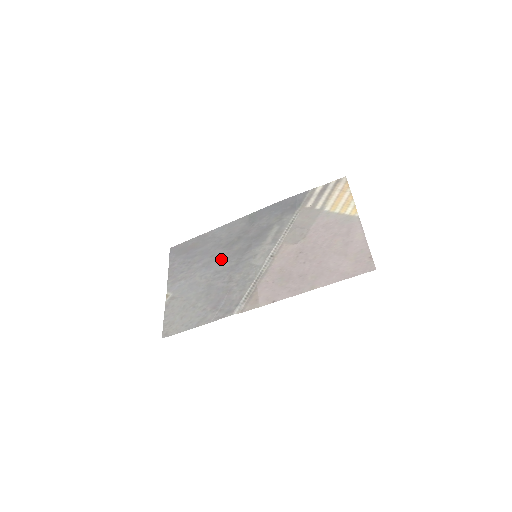
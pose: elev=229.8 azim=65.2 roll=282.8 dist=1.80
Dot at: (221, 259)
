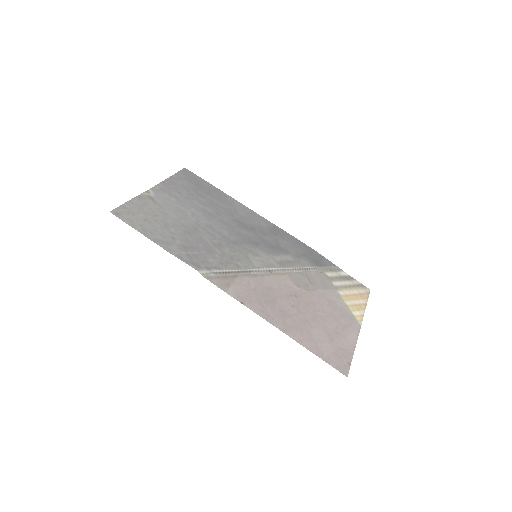
Dot at: (224, 224)
